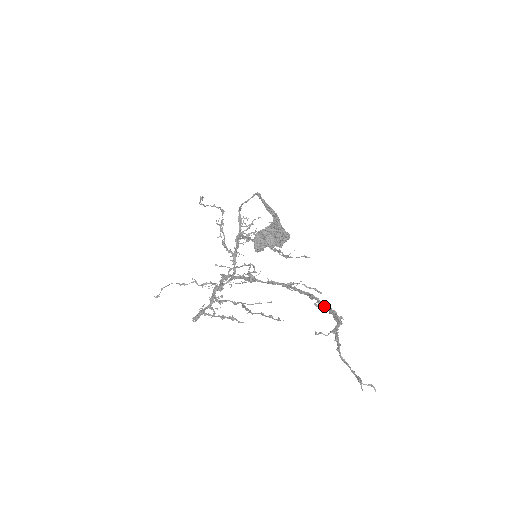
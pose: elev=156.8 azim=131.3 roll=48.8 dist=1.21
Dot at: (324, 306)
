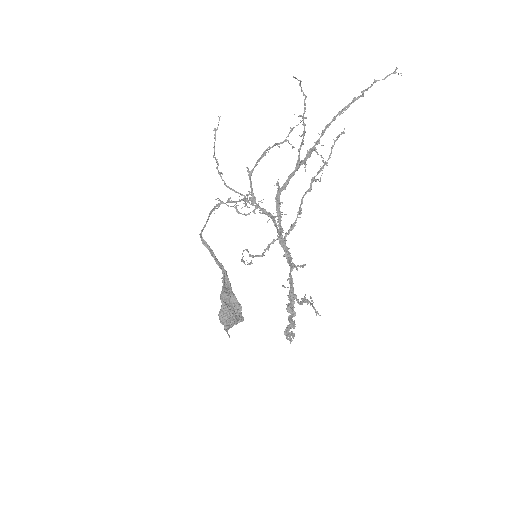
Dot at: occluded
